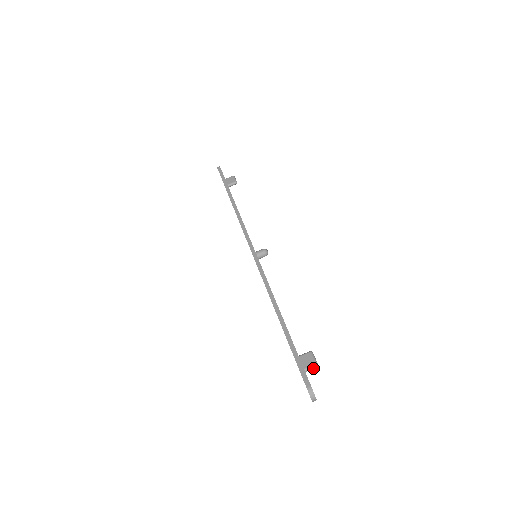
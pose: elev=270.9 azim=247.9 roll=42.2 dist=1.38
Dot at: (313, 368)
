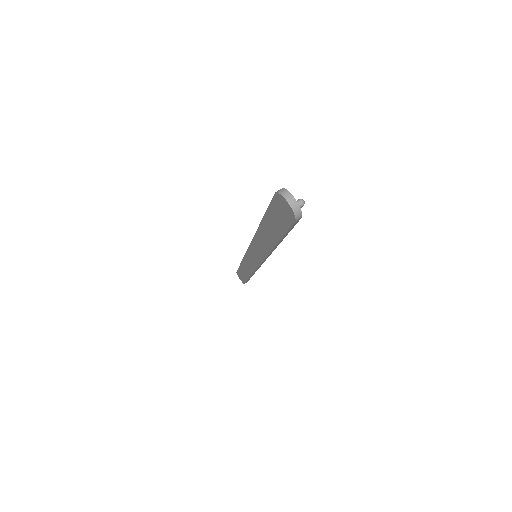
Dot at: occluded
